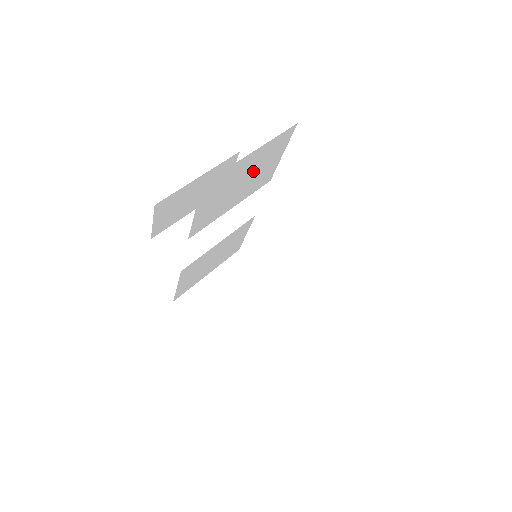
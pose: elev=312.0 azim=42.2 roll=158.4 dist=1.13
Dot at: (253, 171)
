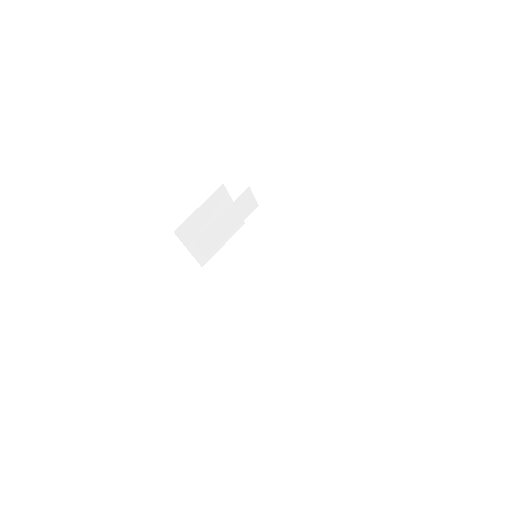
Dot at: occluded
